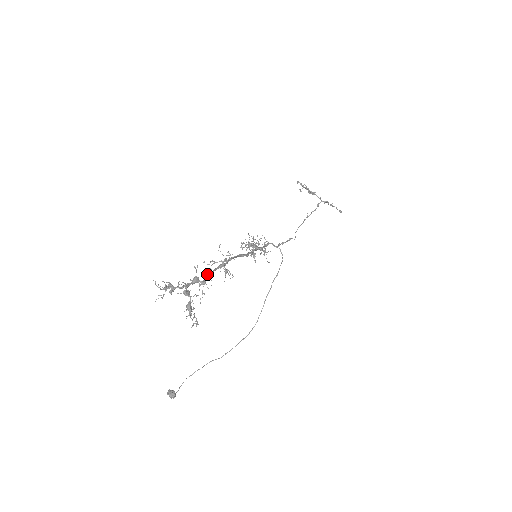
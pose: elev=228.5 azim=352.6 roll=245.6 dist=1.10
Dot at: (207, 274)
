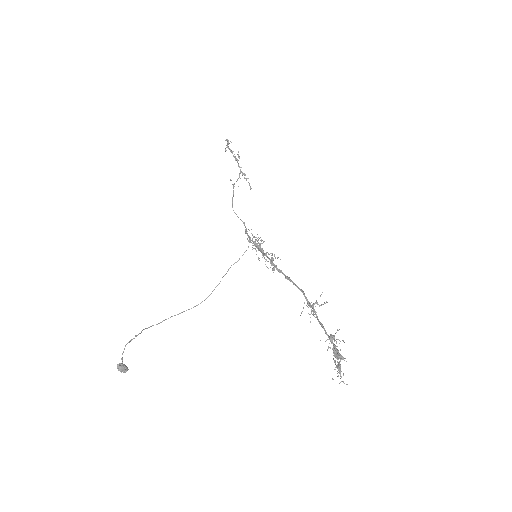
Dot at: (321, 324)
